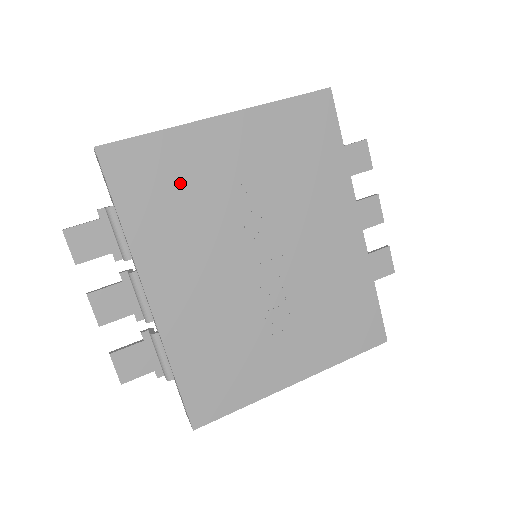
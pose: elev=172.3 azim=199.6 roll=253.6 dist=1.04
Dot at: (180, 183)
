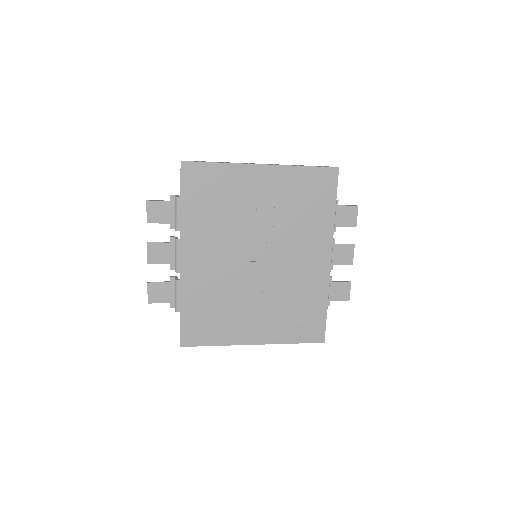
Dot at: (223, 197)
